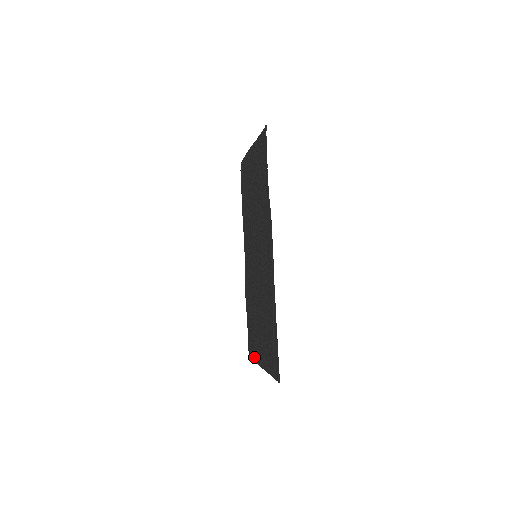
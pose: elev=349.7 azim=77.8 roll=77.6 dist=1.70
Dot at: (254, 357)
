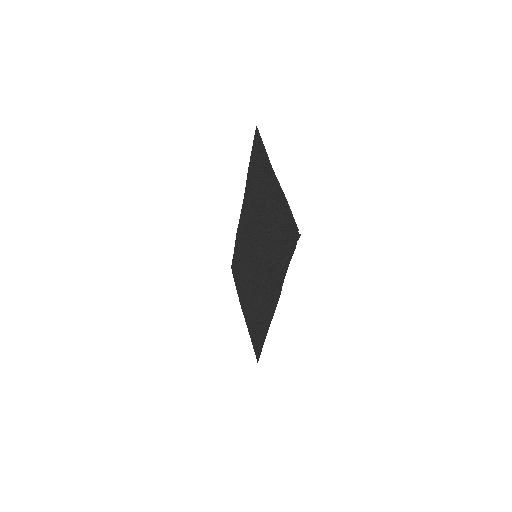
Dot at: (237, 289)
